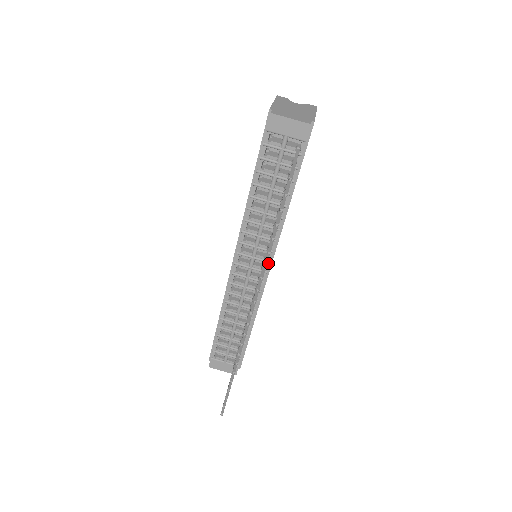
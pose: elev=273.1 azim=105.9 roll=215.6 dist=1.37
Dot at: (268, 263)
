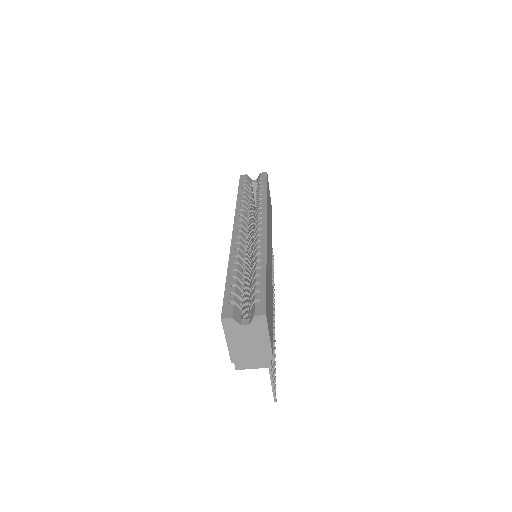
Dot at: occluded
